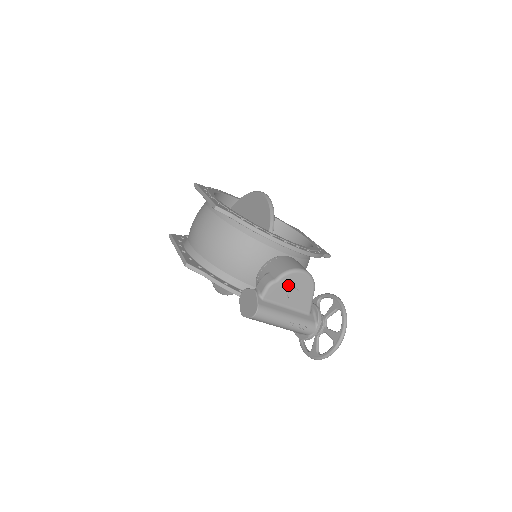
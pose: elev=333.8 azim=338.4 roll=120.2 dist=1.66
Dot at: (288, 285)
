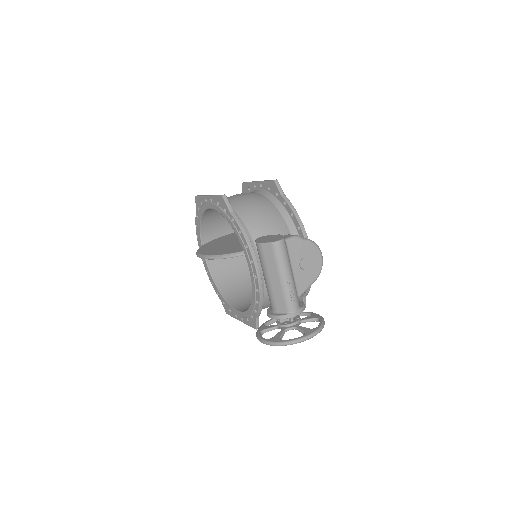
Dot at: (307, 252)
